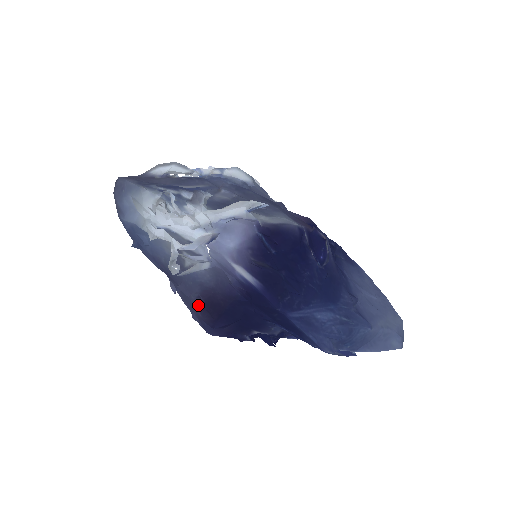
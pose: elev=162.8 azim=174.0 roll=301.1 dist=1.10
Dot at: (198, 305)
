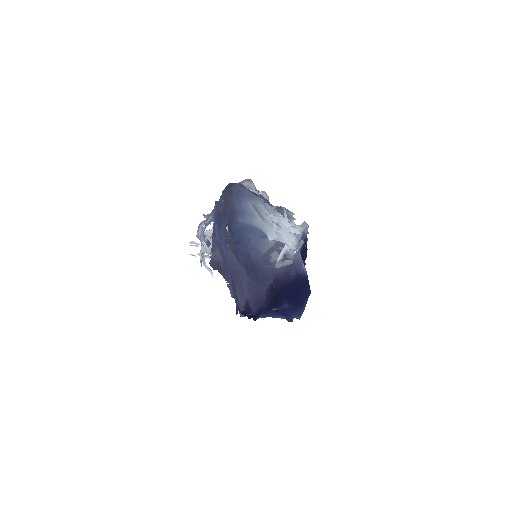
Dot at: (268, 290)
